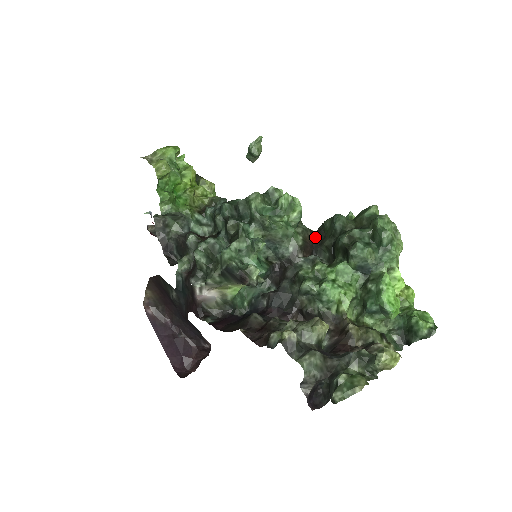
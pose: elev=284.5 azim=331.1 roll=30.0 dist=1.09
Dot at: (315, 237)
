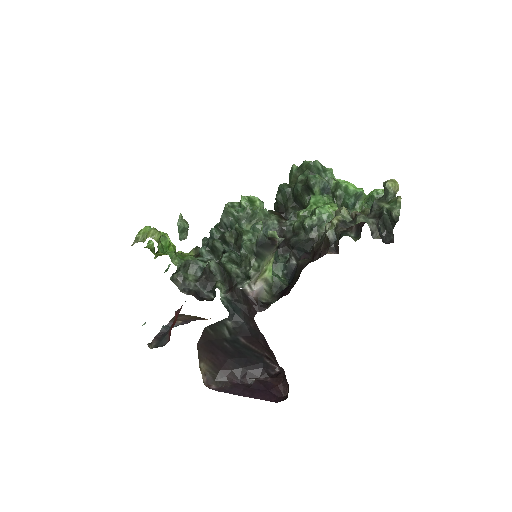
Dot at: (279, 212)
